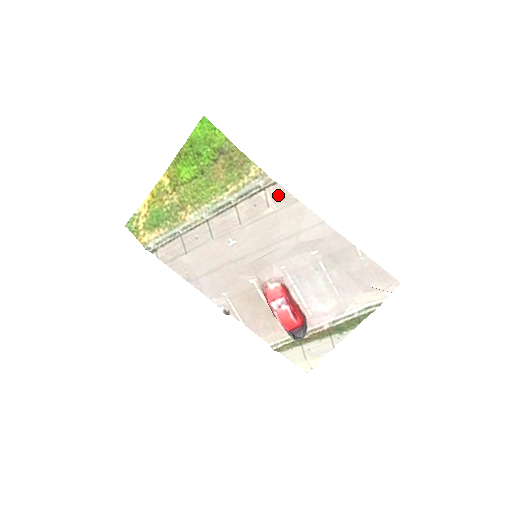
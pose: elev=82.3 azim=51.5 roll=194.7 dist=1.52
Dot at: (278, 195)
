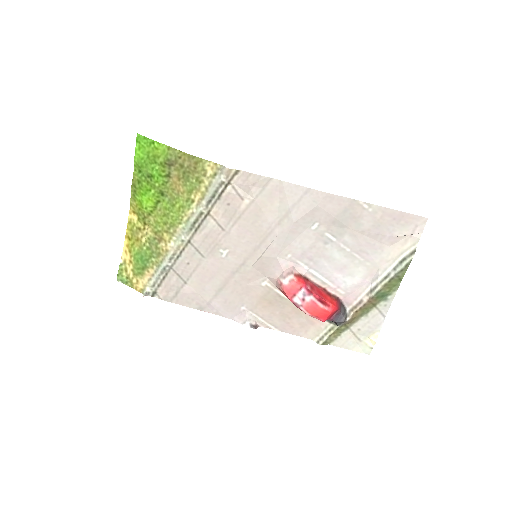
Dot at: (246, 183)
